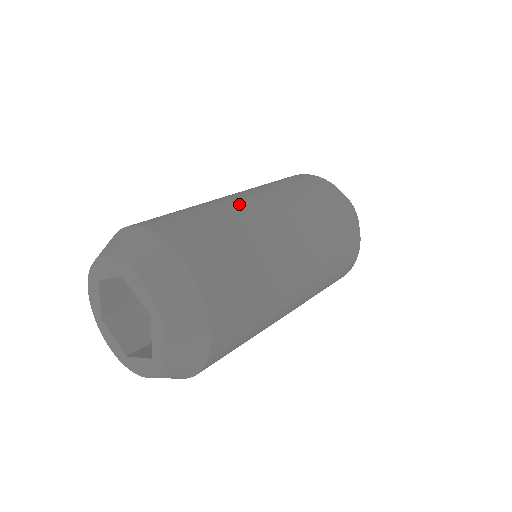
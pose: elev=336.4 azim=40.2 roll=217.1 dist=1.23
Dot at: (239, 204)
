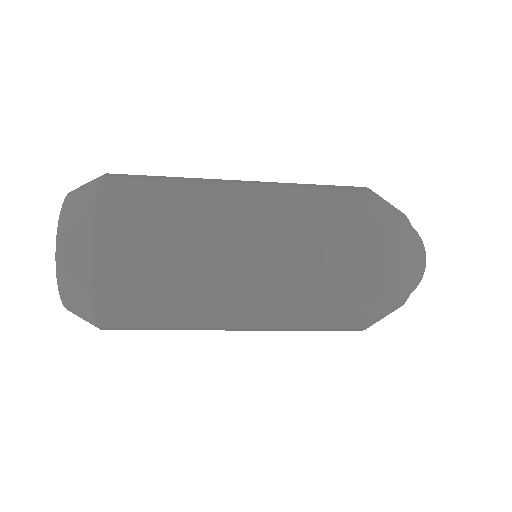
Dot at: occluded
